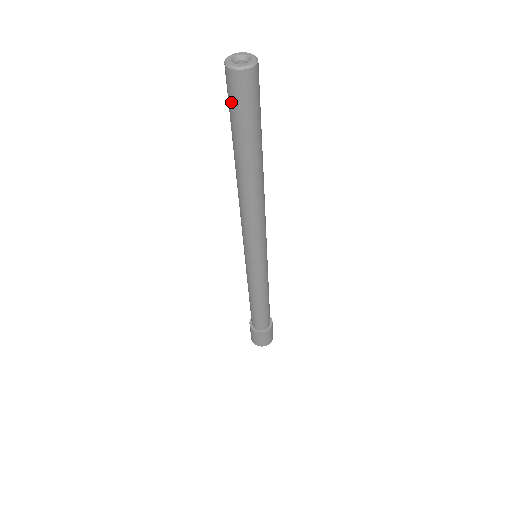
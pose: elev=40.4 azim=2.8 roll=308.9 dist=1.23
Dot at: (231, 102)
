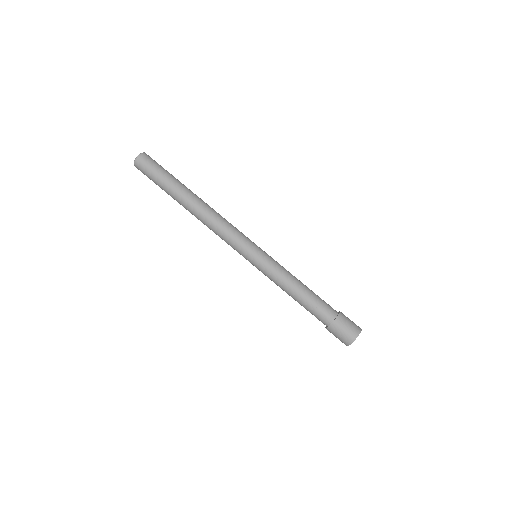
Dot at: (148, 177)
